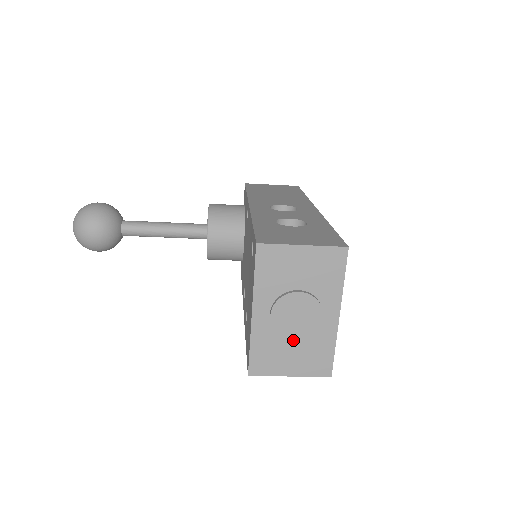
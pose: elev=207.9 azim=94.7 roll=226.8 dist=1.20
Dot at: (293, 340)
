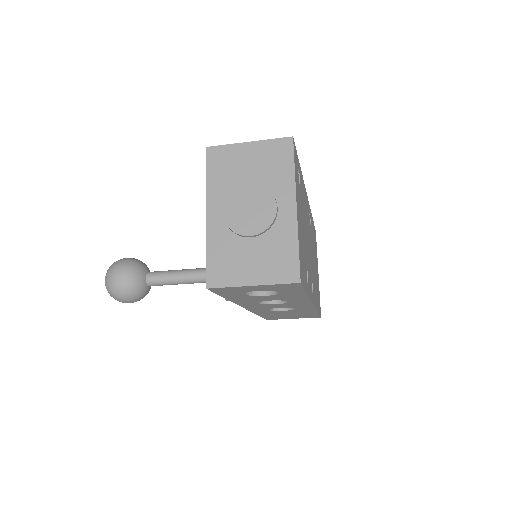
Dot at: (251, 240)
